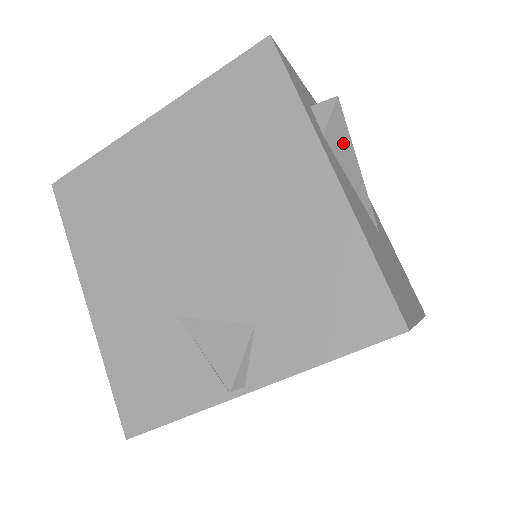
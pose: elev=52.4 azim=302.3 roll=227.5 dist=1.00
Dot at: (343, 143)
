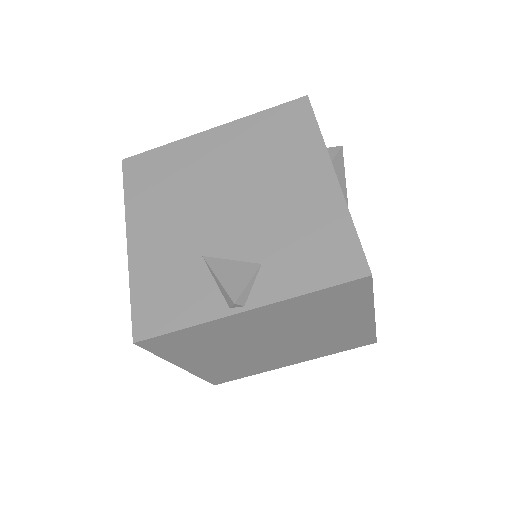
Dot at: (340, 177)
